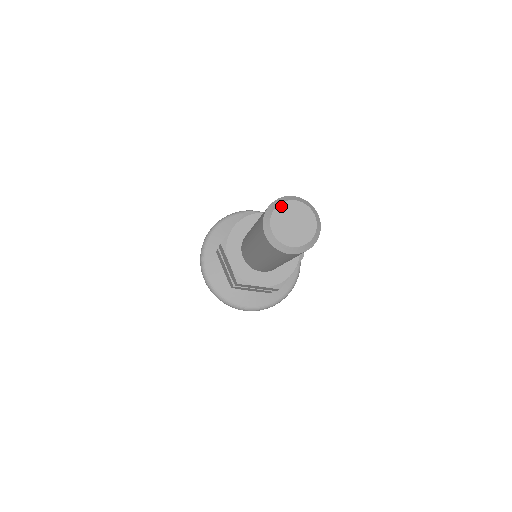
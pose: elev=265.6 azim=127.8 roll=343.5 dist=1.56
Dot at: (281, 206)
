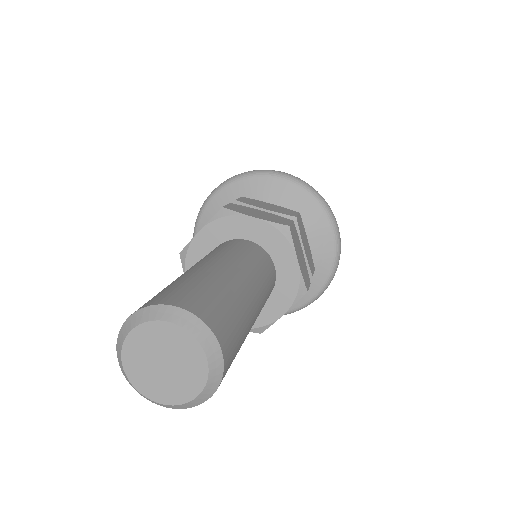
Dot at: (126, 359)
